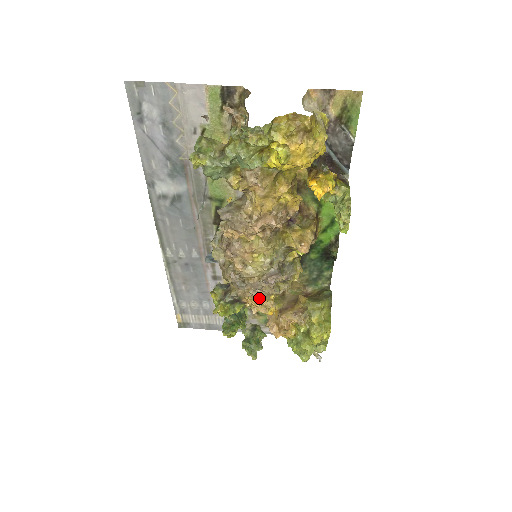
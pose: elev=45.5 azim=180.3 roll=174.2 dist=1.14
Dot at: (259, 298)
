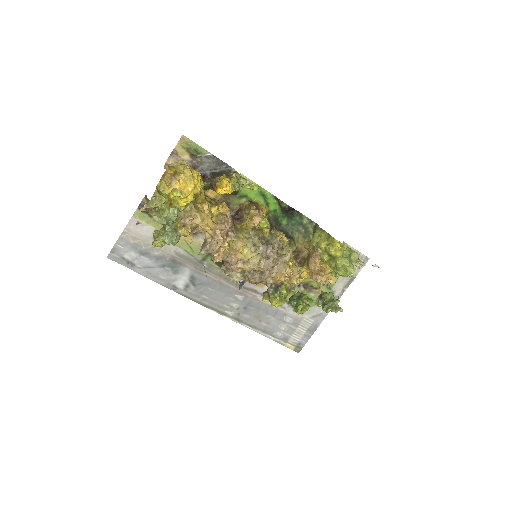
Dot at: (282, 271)
